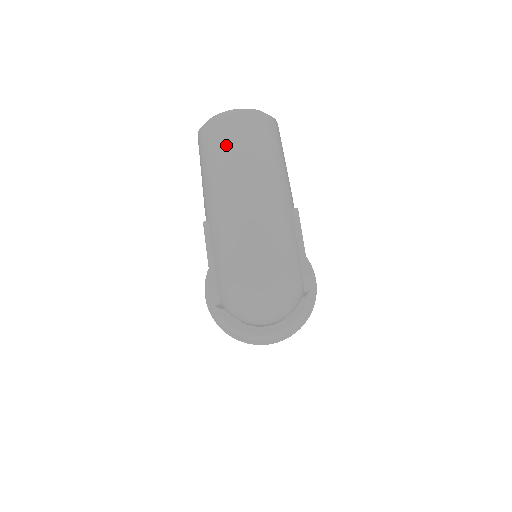
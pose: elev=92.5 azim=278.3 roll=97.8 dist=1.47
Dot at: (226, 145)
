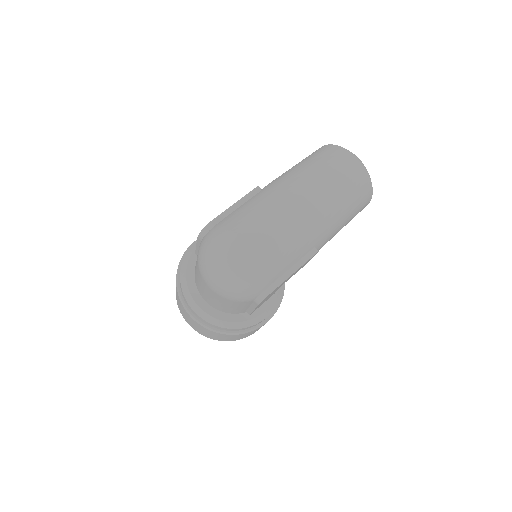
Dot at: (328, 165)
